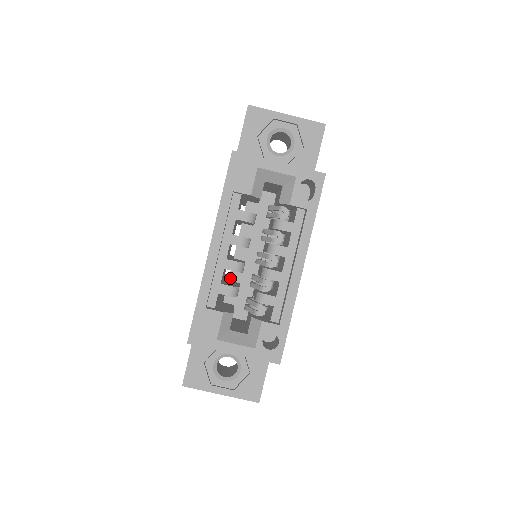
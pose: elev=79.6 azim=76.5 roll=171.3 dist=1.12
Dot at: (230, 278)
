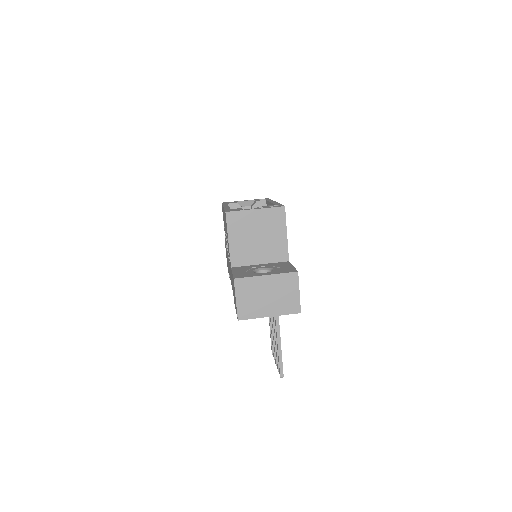
Dot at: occluded
